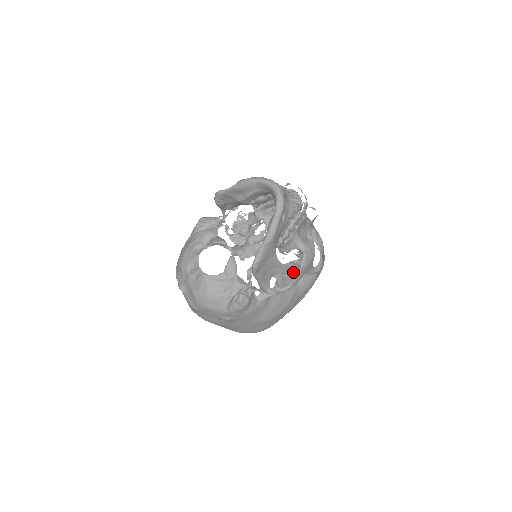
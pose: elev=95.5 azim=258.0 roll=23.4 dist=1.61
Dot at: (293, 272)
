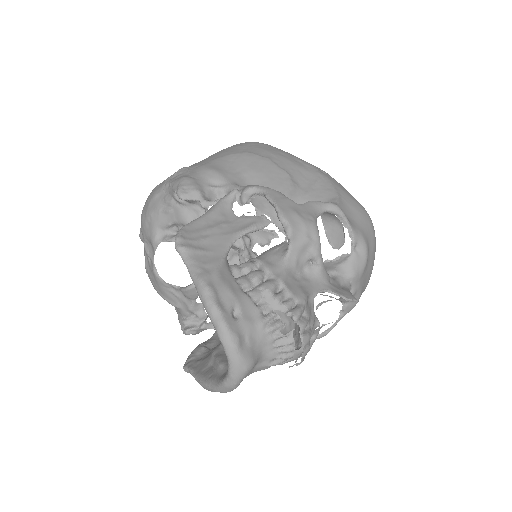
Dot at: occluded
